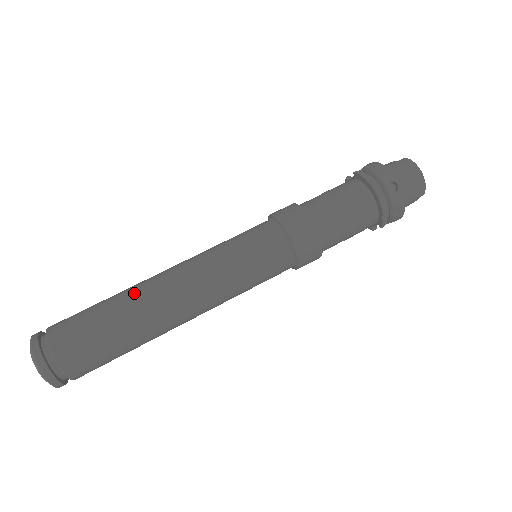
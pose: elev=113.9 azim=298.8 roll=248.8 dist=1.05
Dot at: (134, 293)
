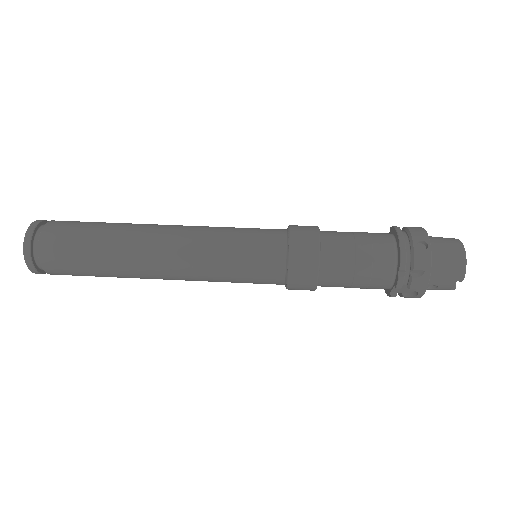
Dot at: (133, 224)
